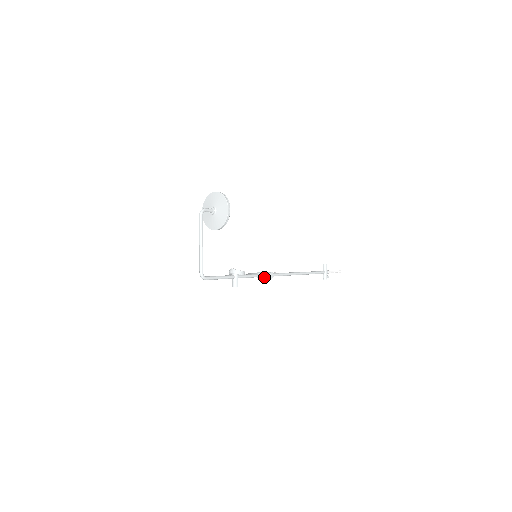
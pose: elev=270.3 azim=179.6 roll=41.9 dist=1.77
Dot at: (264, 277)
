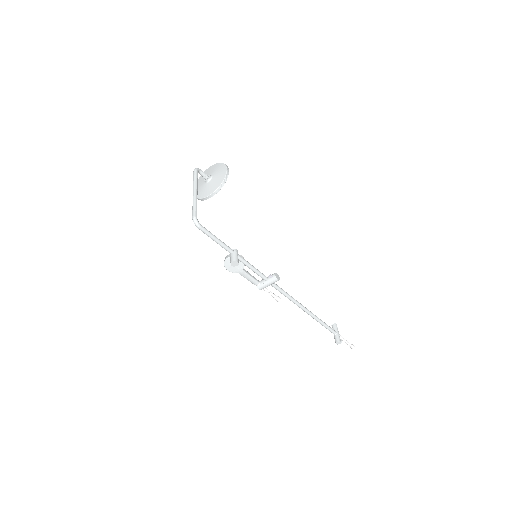
Dot at: (268, 281)
